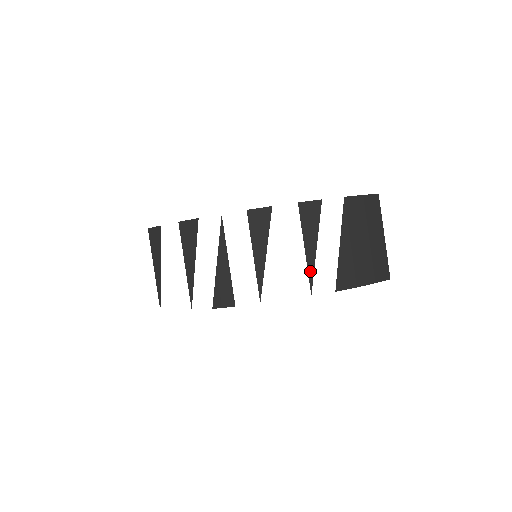
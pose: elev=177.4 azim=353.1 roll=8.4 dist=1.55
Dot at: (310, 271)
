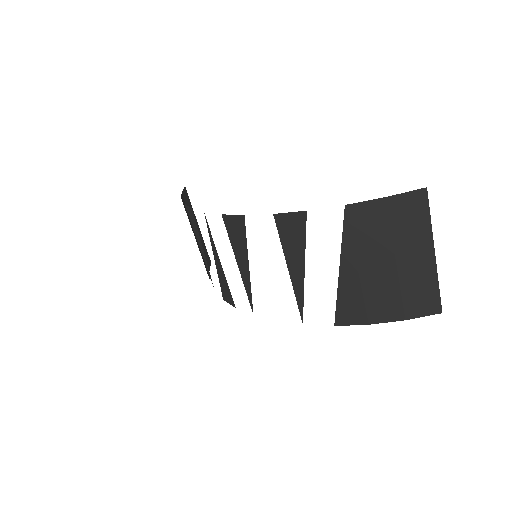
Dot at: (298, 298)
